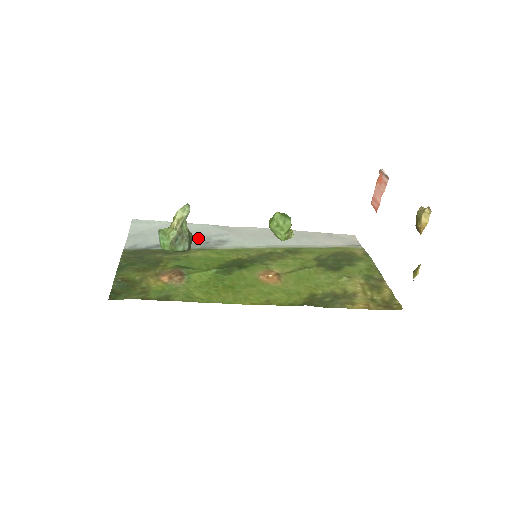
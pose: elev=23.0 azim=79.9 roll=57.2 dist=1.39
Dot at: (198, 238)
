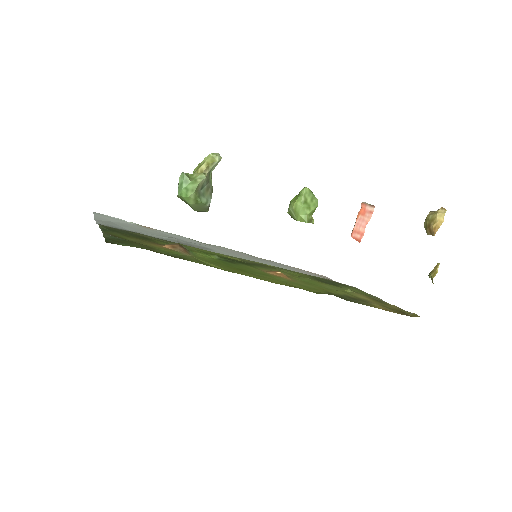
Dot at: occluded
